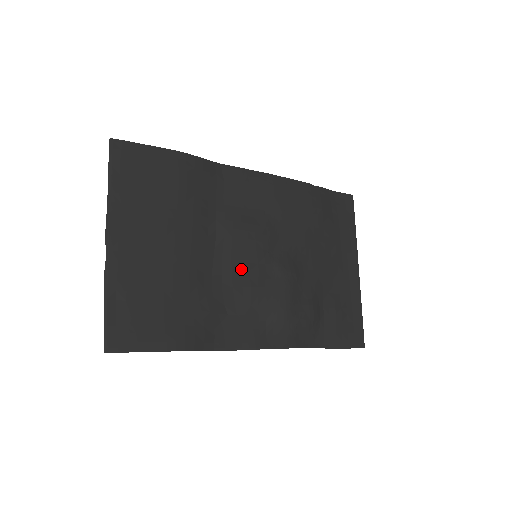
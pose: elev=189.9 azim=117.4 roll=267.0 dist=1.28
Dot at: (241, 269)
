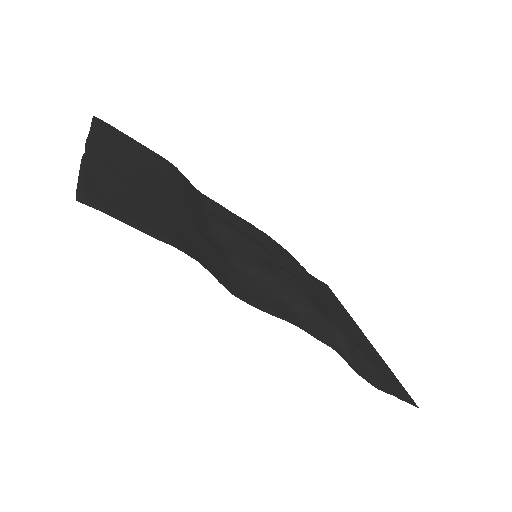
Dot at: (244, 251)
